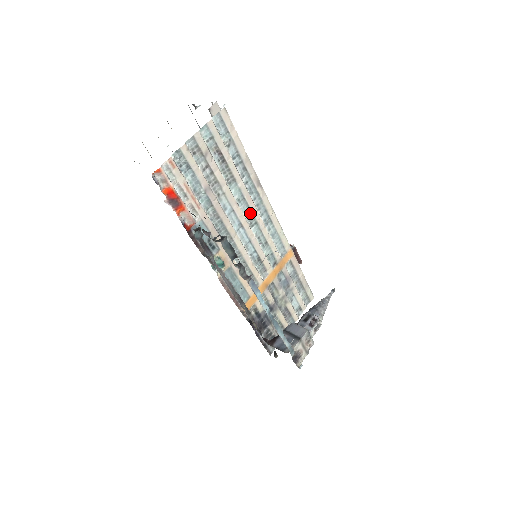
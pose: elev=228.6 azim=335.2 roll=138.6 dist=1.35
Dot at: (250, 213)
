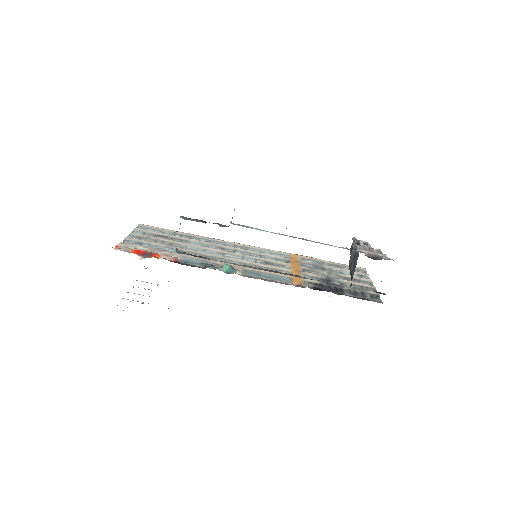
Dot at: (222, 249)
